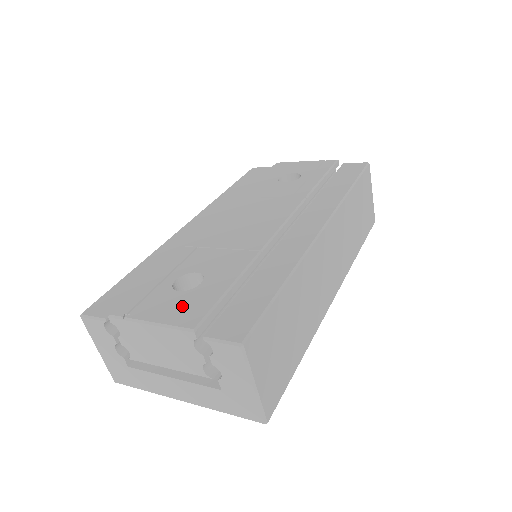
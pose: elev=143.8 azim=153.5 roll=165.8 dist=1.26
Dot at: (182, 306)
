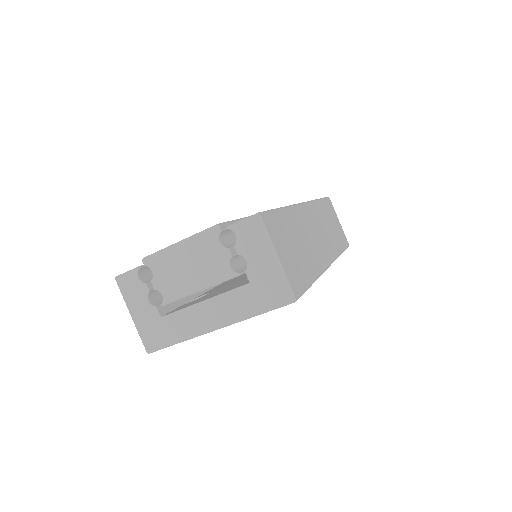
Dot at: occluded
